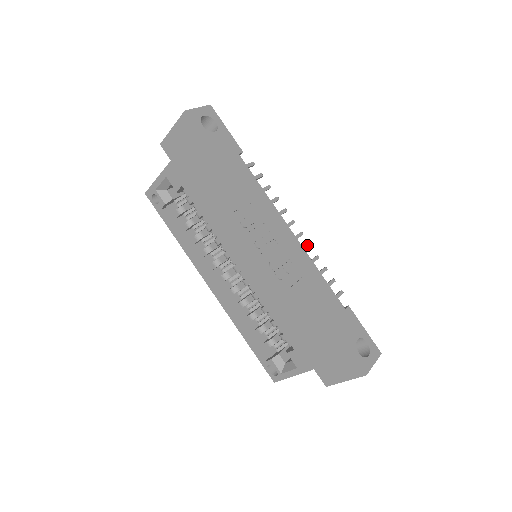
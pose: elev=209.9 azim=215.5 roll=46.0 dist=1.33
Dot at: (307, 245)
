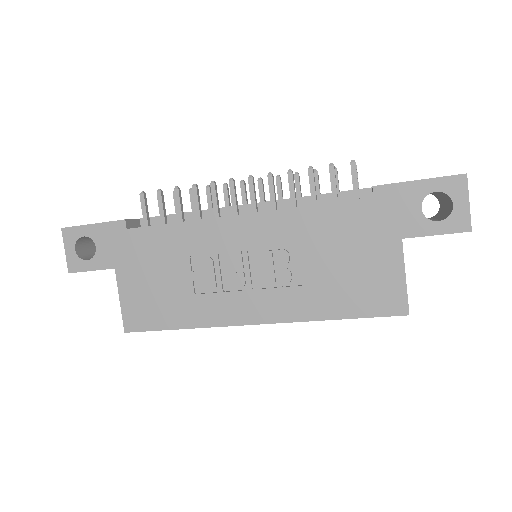
Dot at: (268, 182)
